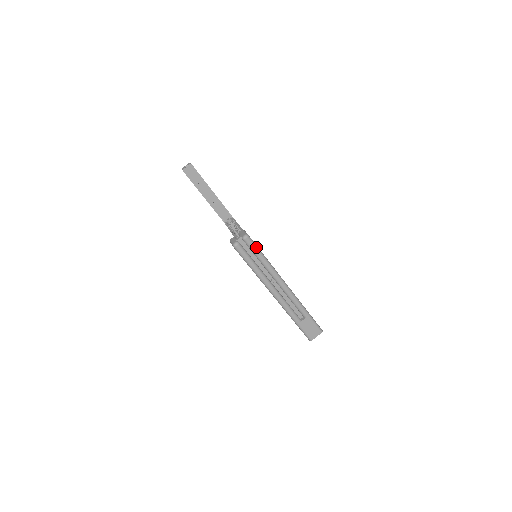
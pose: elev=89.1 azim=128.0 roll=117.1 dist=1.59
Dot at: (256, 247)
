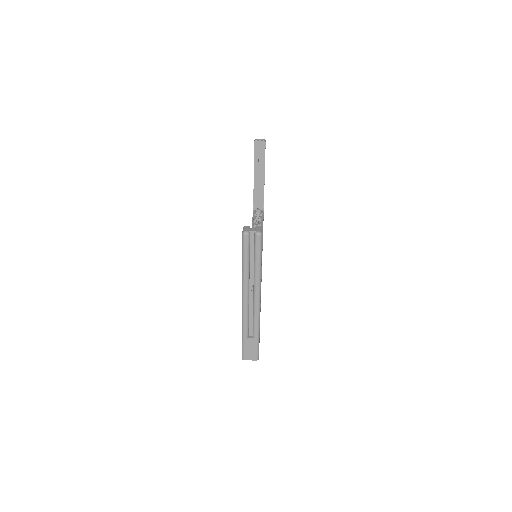
Dot at: (260, 249)
